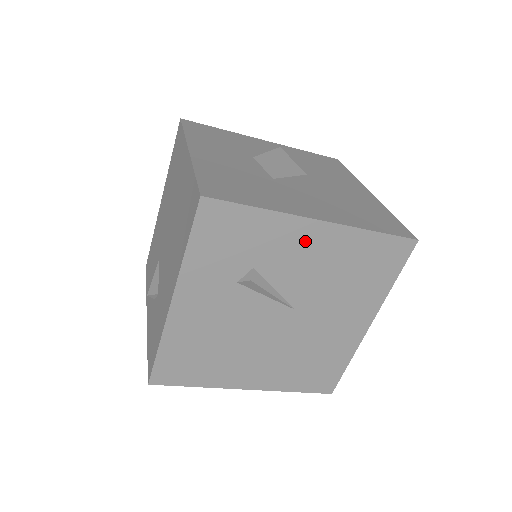
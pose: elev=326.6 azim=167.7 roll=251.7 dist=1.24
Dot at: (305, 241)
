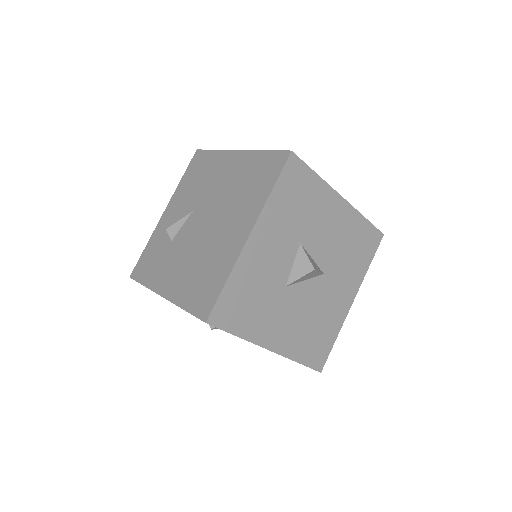
Dot at: occluded
